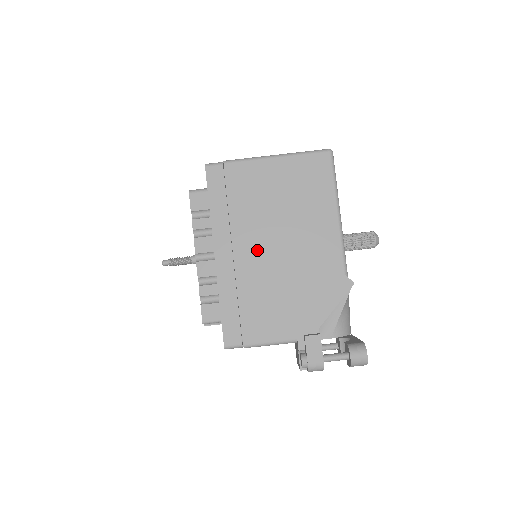
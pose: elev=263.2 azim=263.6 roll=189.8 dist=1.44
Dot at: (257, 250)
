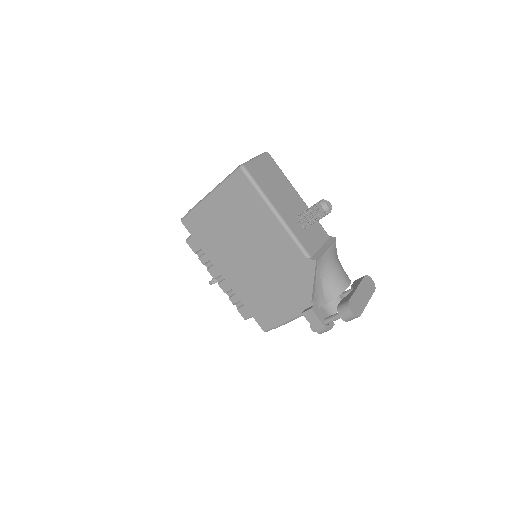
Dot at: (242, 264)
